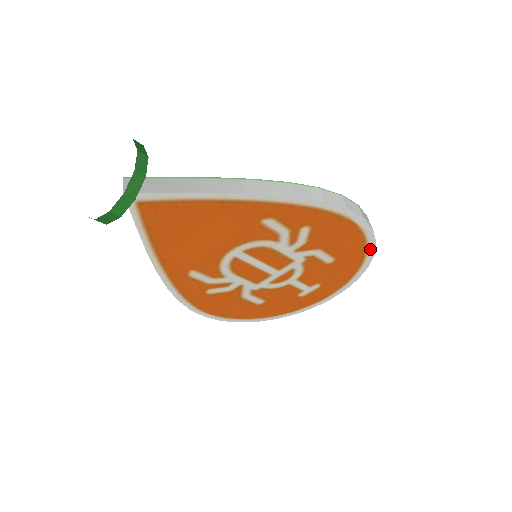
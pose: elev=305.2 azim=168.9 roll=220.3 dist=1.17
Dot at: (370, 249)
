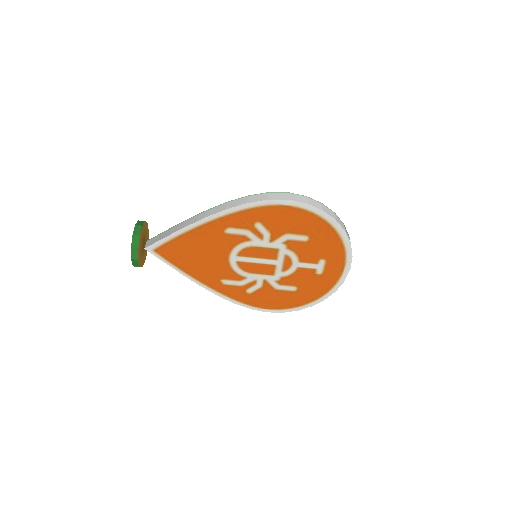
Dot at: (326, 217)
